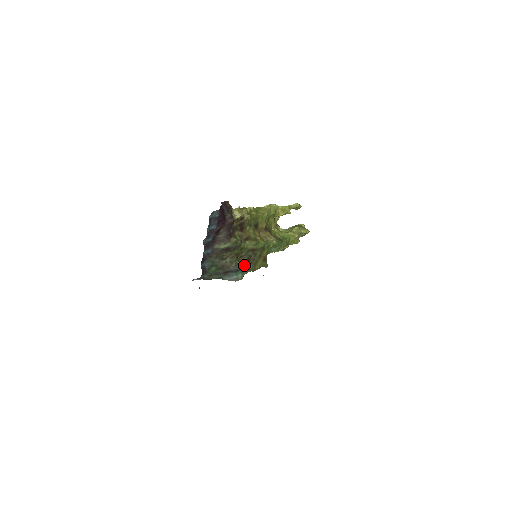
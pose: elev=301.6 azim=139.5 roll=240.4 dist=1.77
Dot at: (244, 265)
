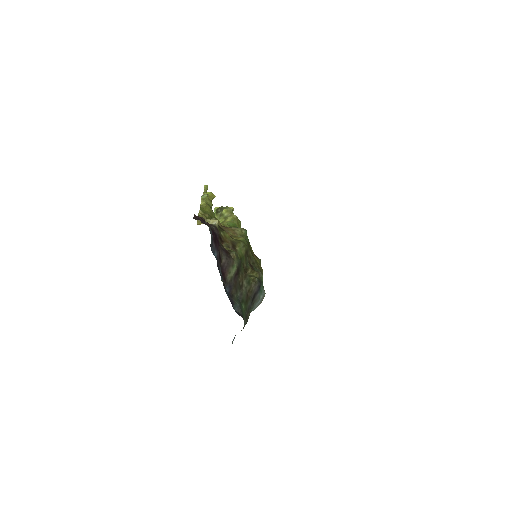
Dot at: (257, 276)
